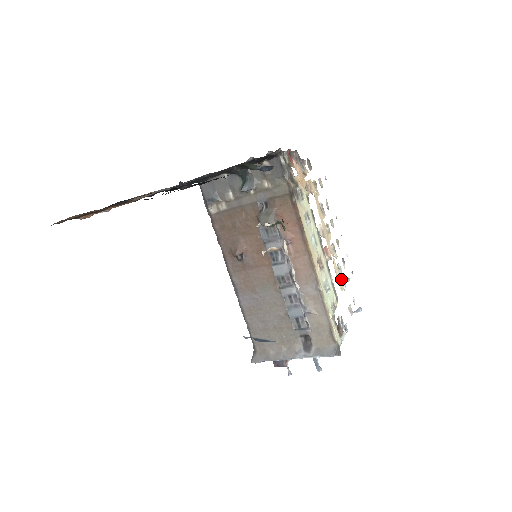
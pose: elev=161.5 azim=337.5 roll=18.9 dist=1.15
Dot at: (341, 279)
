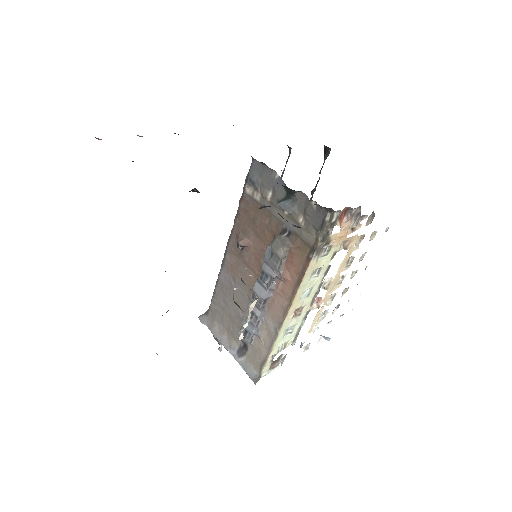
Dot at: (318, 323)
